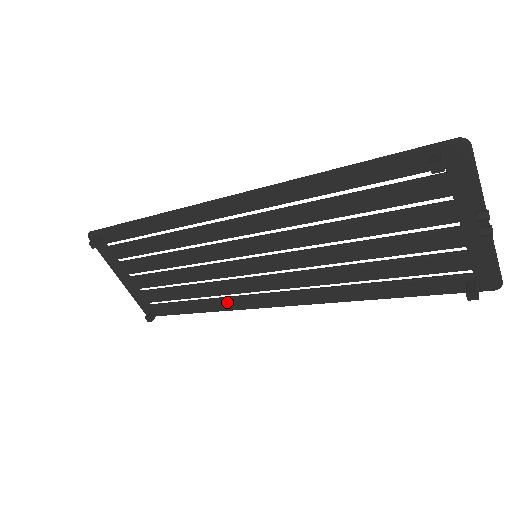
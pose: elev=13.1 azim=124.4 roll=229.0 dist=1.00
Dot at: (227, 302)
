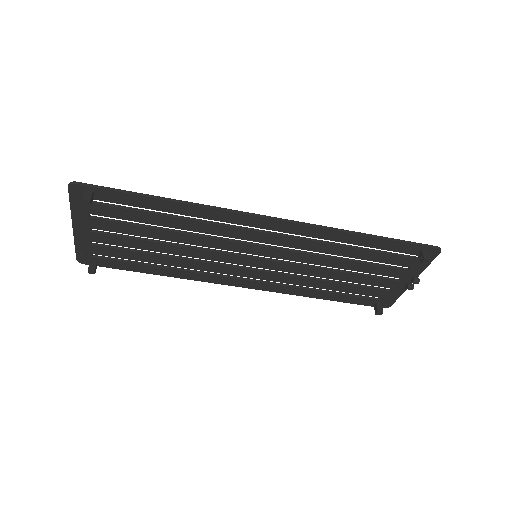
Dot at: (193, 274)
